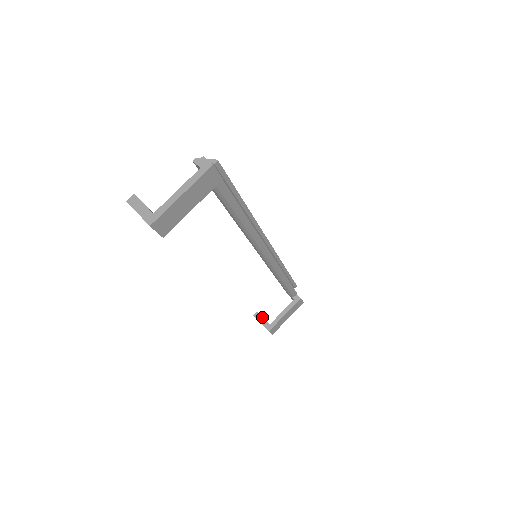
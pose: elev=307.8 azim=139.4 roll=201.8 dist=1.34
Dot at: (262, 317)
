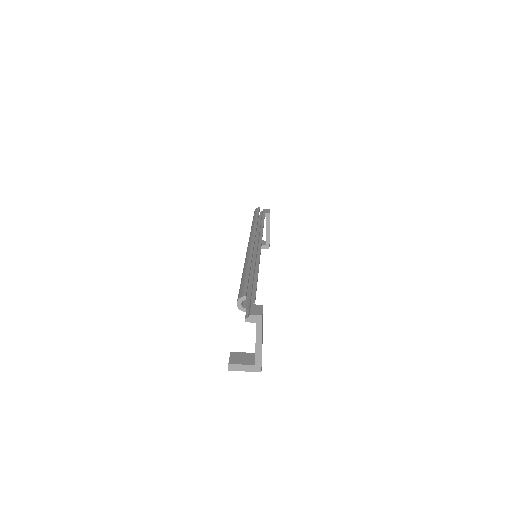
Dot at: occluded
